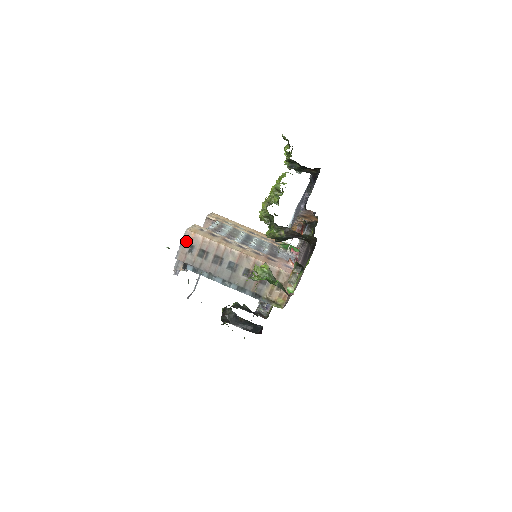
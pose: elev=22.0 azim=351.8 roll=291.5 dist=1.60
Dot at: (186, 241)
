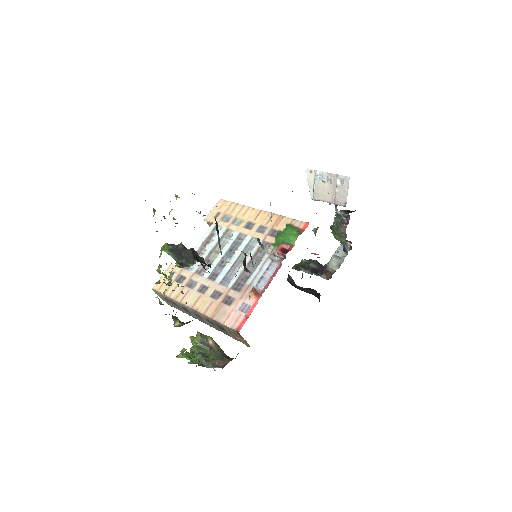
Dot at: (160, 295)
